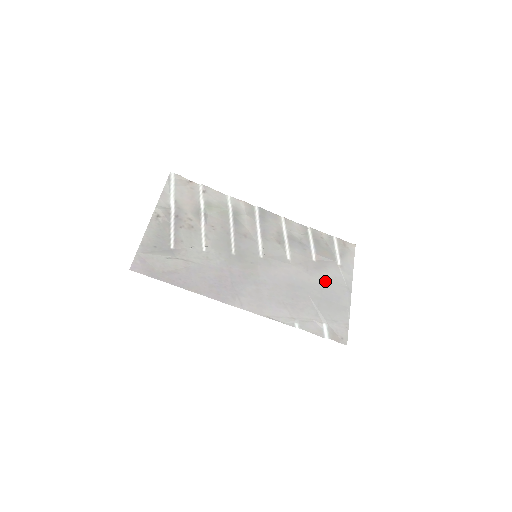
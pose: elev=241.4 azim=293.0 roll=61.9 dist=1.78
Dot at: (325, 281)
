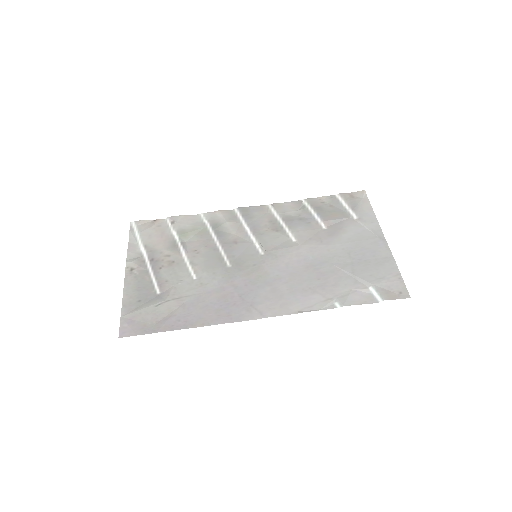
Dot at: (348, 243)
